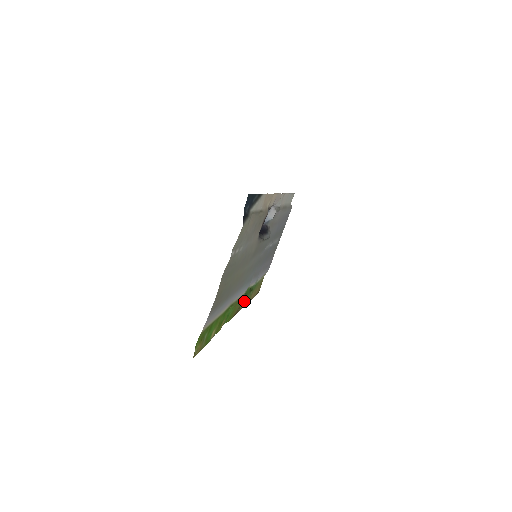
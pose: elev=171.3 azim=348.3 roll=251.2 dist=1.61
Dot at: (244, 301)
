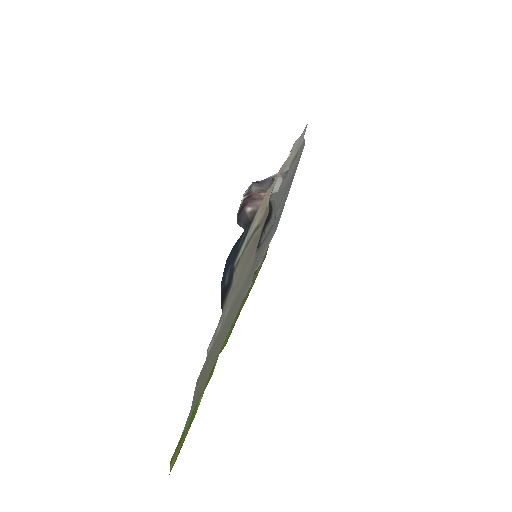
Dot at: (245, 297)
